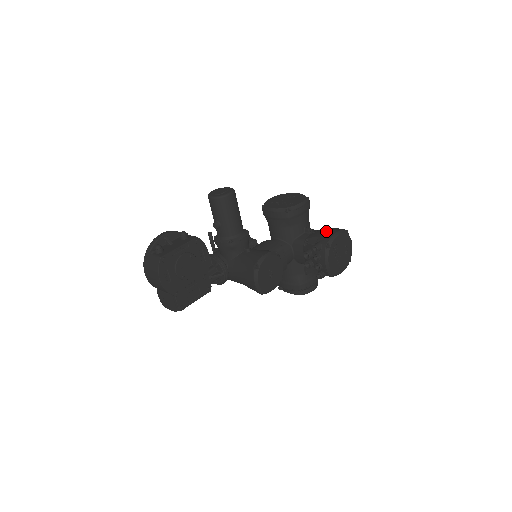
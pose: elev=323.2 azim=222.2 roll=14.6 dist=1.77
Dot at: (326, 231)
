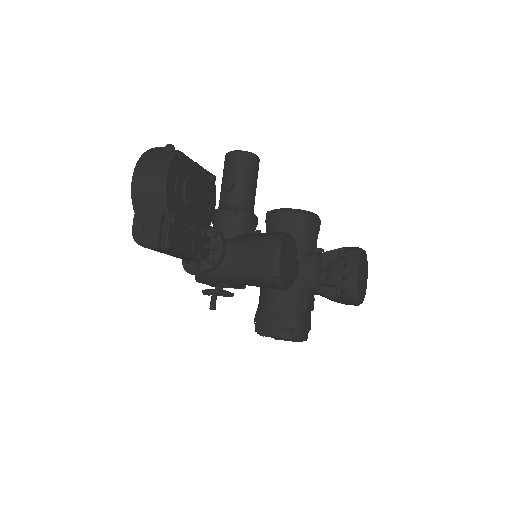
Dot at: occluded
